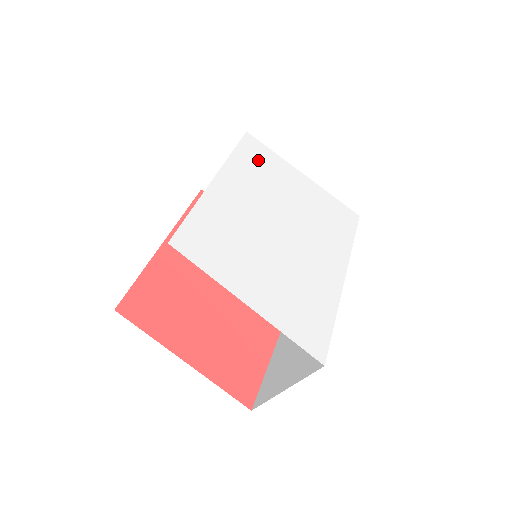
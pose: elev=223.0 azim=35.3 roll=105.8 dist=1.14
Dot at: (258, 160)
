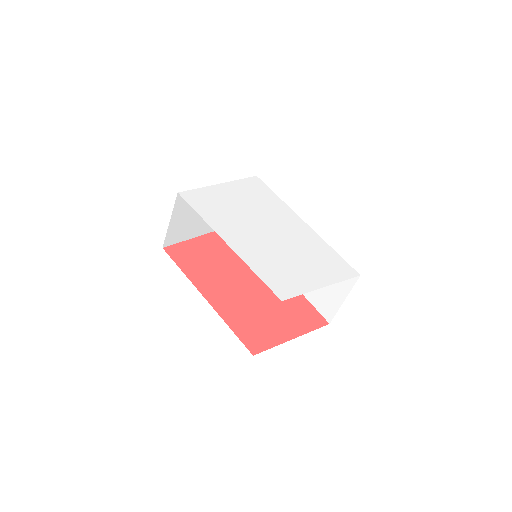
Dot at: (208, 205)
